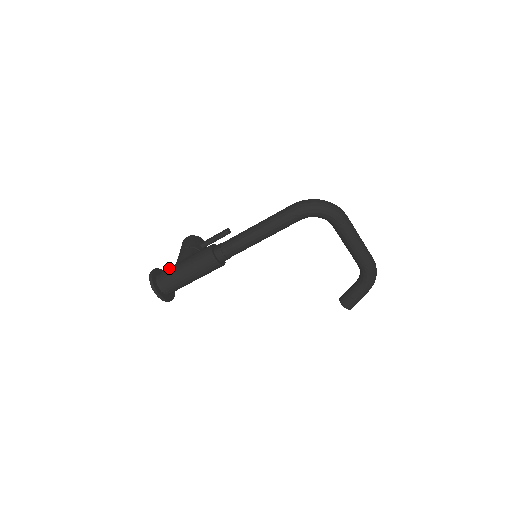
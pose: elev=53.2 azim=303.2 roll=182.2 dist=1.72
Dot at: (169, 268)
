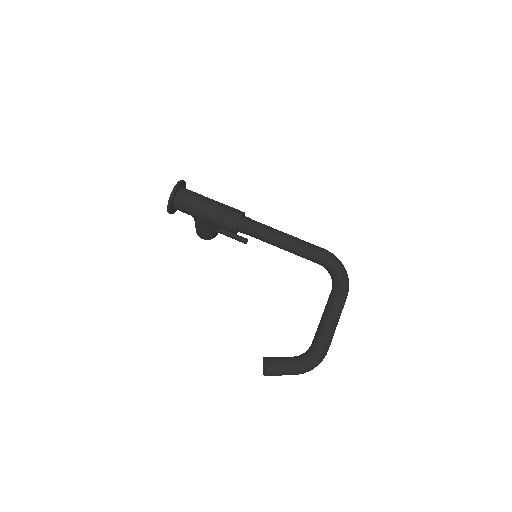
Dot at: occluded
